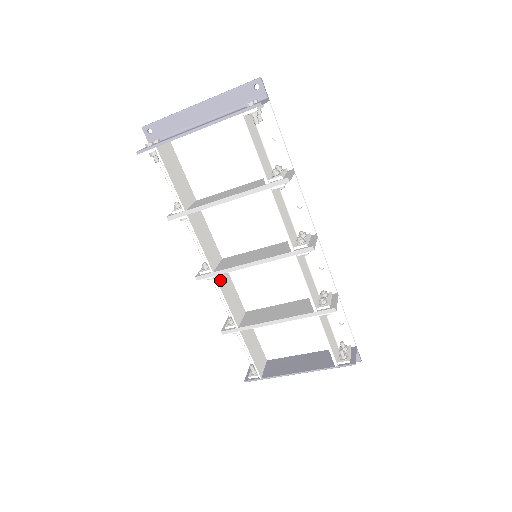
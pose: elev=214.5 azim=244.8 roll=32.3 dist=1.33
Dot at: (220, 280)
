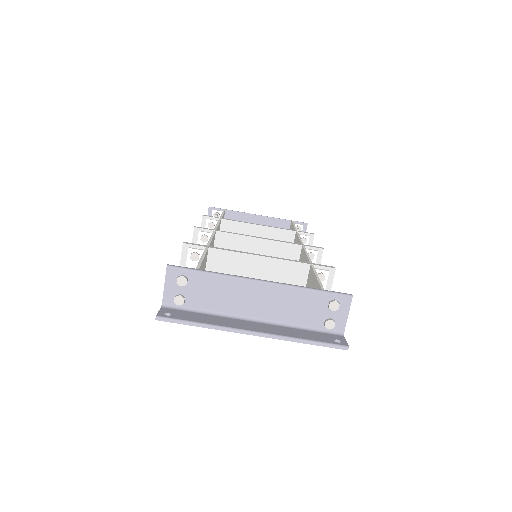
Dot at: occluded
